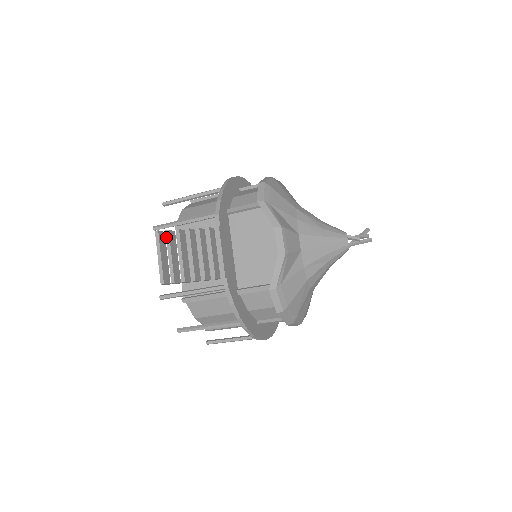
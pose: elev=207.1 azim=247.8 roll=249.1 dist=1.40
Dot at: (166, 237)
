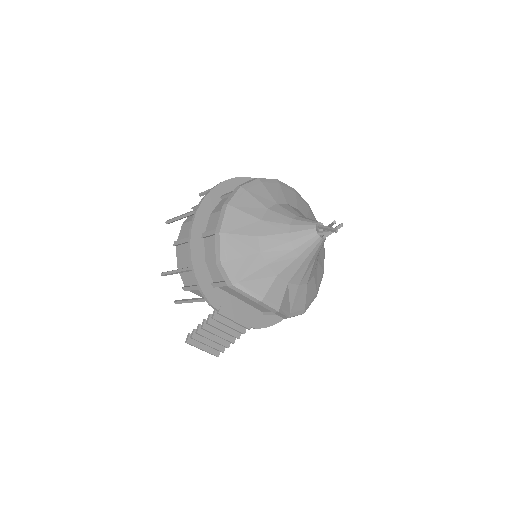
Dot at: (194, 340)
